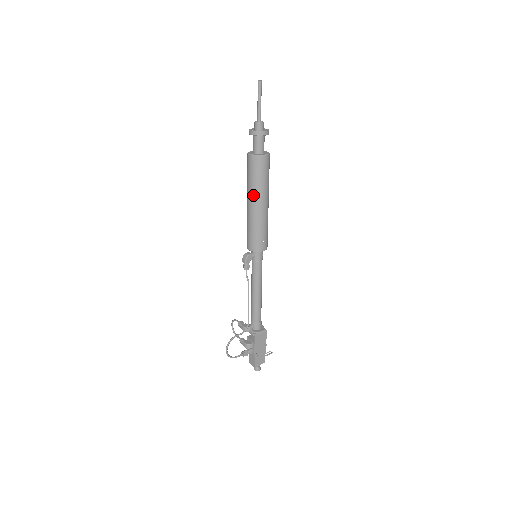
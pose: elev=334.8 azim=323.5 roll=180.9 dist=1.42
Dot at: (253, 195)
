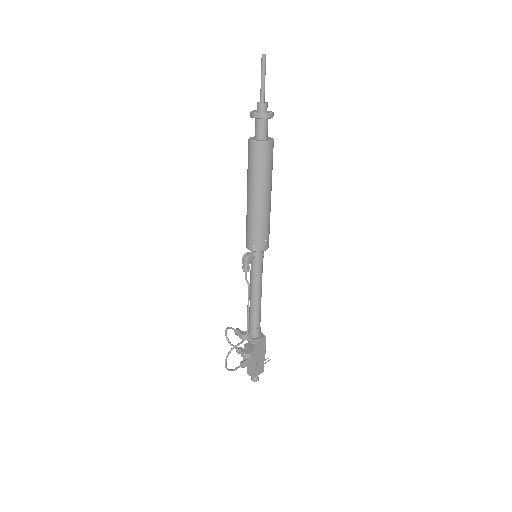
Dot at: (255, 187)
